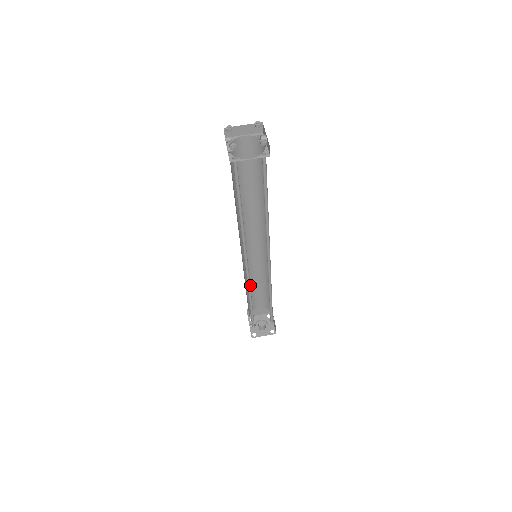
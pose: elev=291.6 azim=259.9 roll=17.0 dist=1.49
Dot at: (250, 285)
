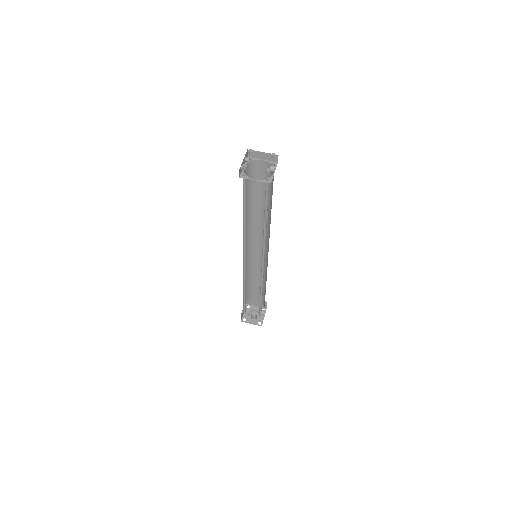
Dot at: (251, 278)
